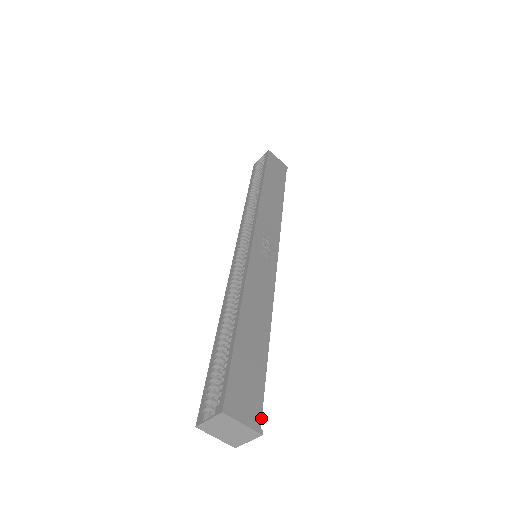
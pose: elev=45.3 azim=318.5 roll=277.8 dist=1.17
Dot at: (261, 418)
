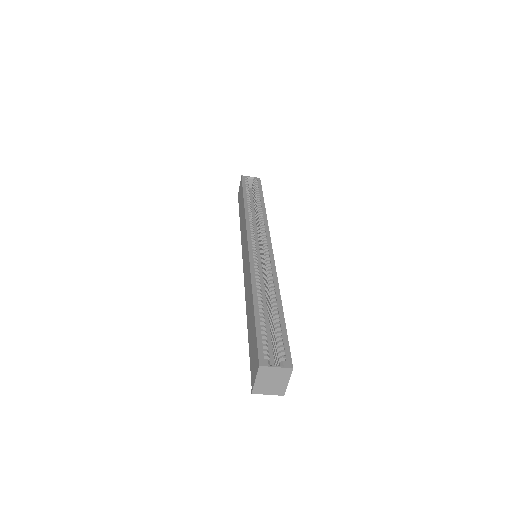
Dot at: occluded
